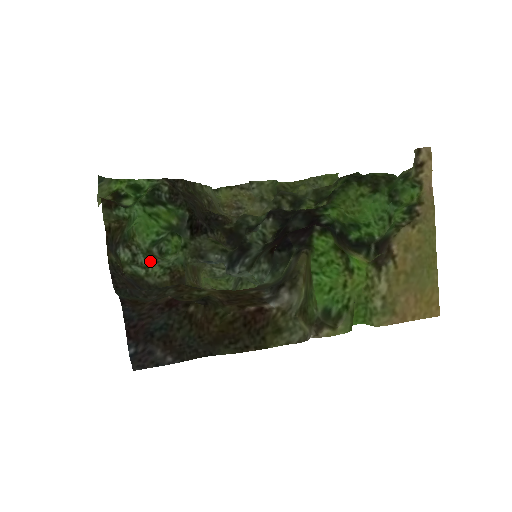
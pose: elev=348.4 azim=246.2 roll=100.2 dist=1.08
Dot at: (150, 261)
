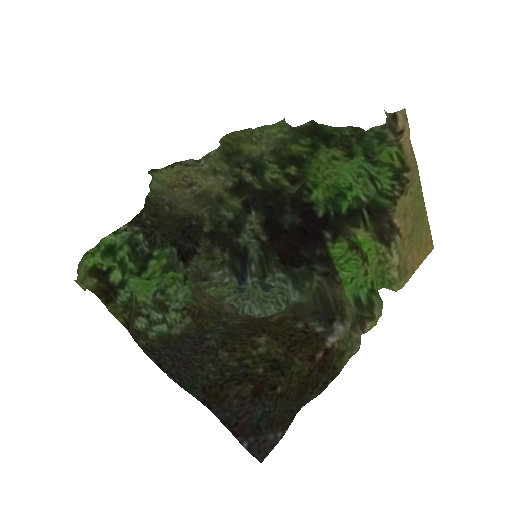
Dot at: (163, 311)
